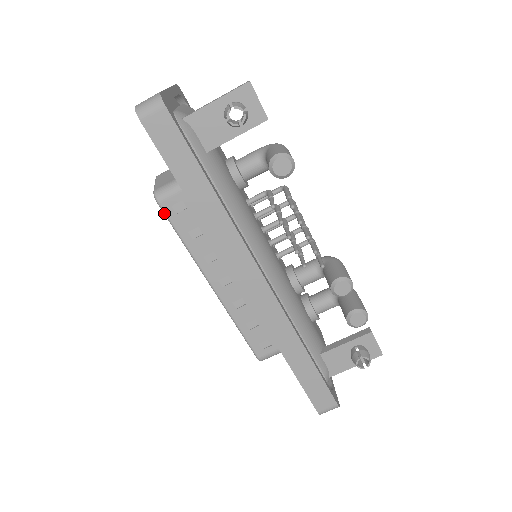
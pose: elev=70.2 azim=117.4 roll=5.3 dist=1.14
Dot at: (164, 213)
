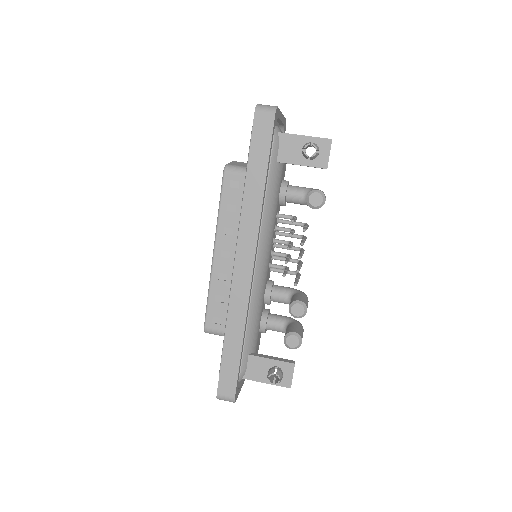
Dot at: (222, 181)
